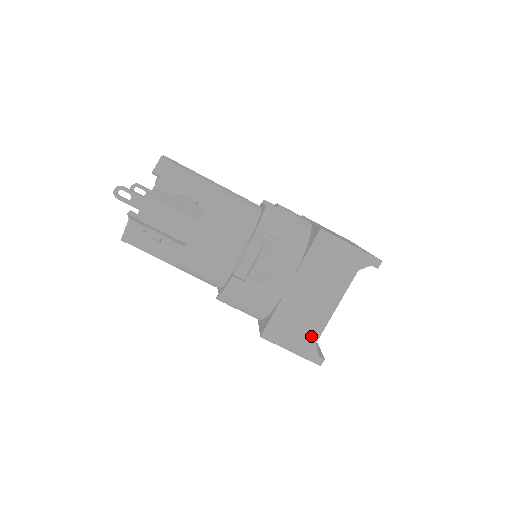
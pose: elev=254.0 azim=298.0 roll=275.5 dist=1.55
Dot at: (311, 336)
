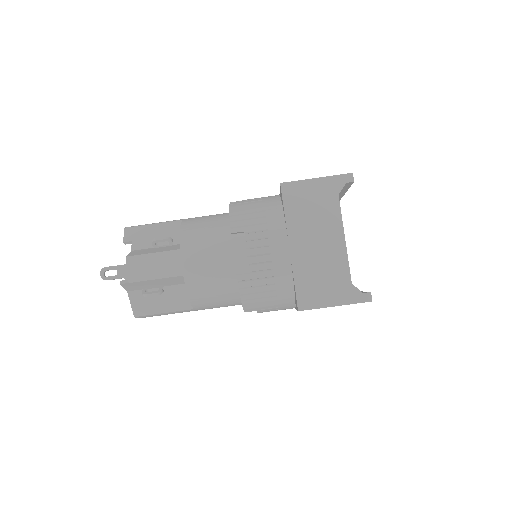
Dot at: (342, 279)
